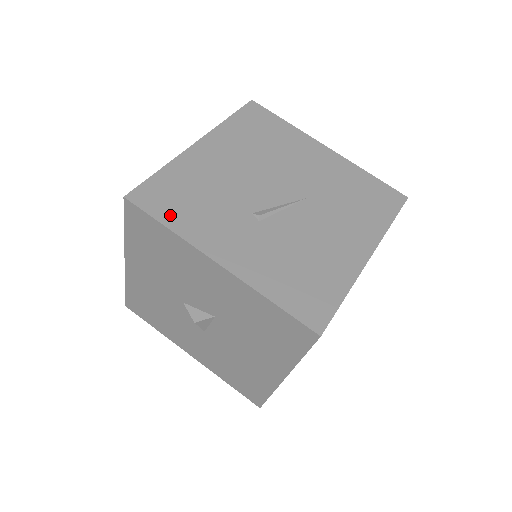
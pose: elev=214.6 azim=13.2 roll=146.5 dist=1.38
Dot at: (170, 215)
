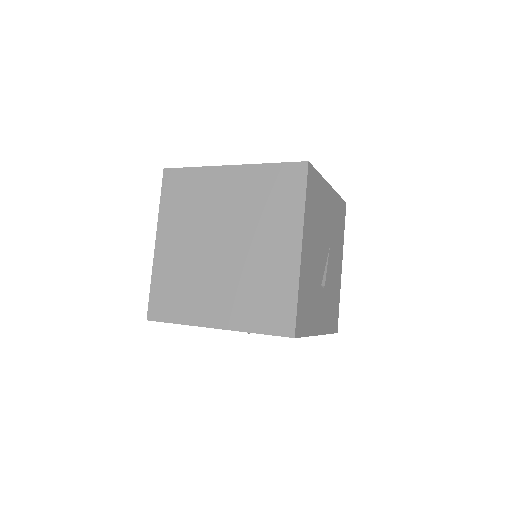
Dot at: (307, 327)
